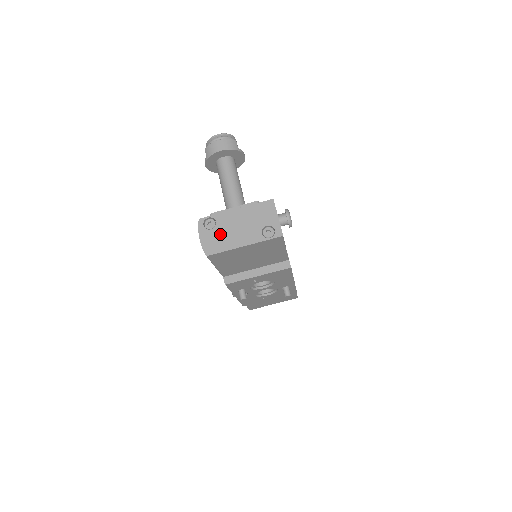
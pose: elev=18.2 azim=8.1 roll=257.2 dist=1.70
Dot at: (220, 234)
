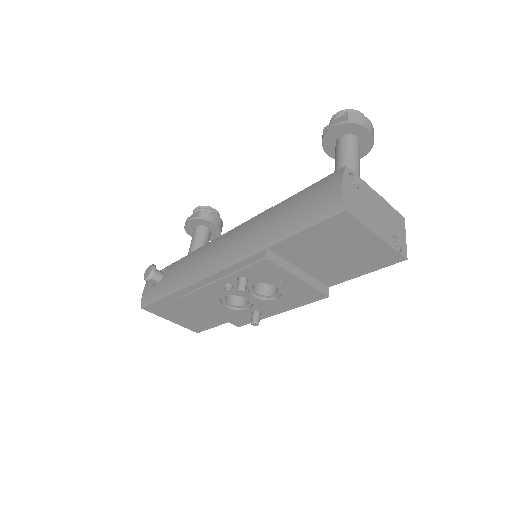
Dot at: (361, 201)
